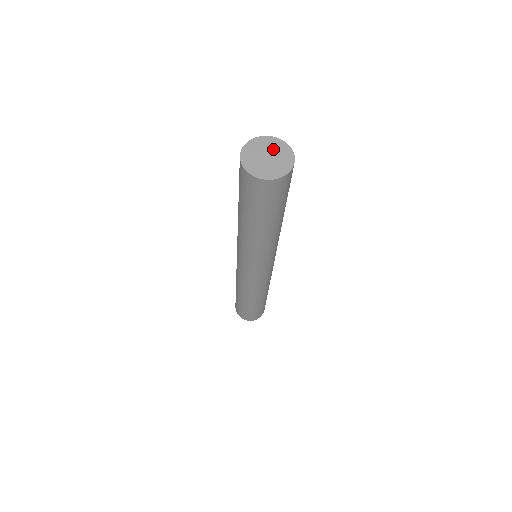
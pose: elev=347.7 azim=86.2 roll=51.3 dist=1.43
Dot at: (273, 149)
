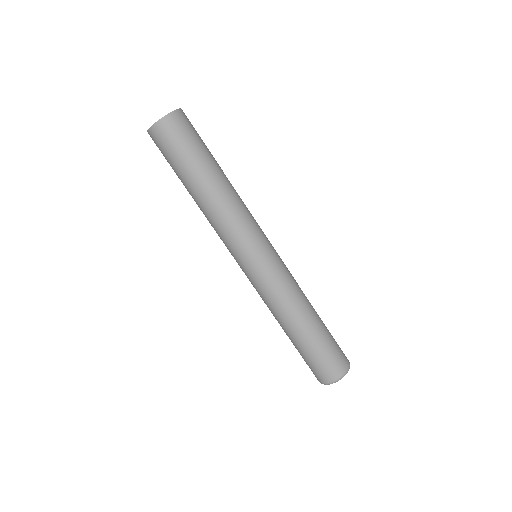
Dot at: occluded
